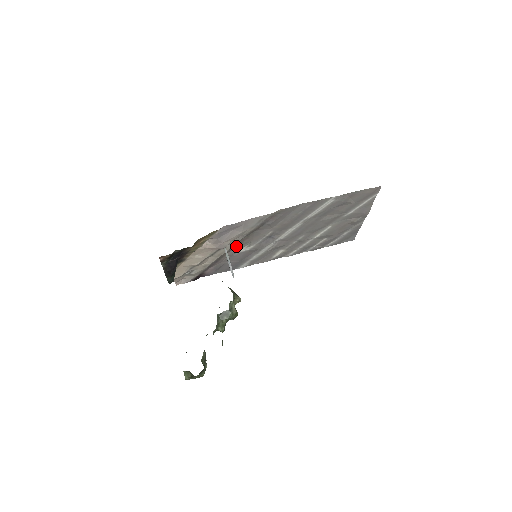
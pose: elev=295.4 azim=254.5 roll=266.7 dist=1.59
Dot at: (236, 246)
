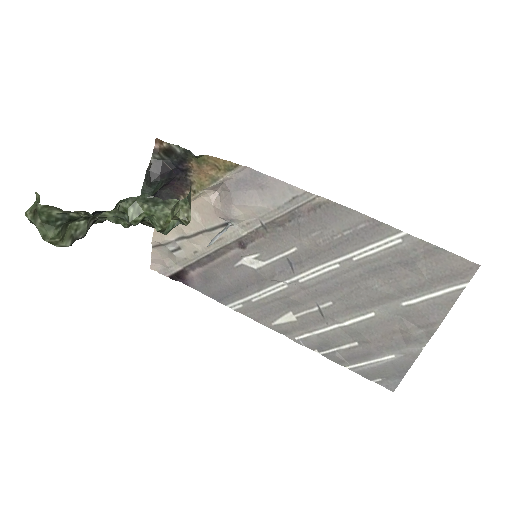
Dot at: (245, 242)
